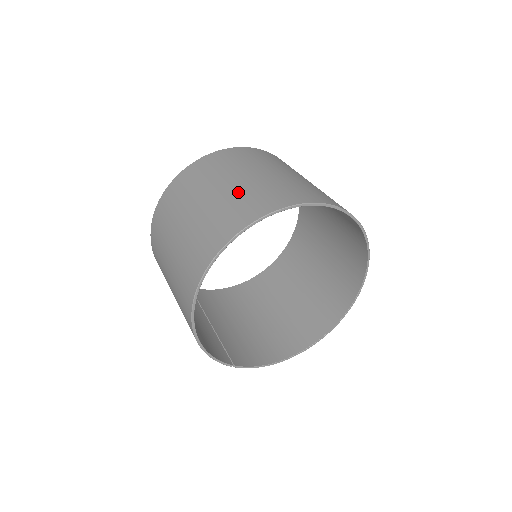
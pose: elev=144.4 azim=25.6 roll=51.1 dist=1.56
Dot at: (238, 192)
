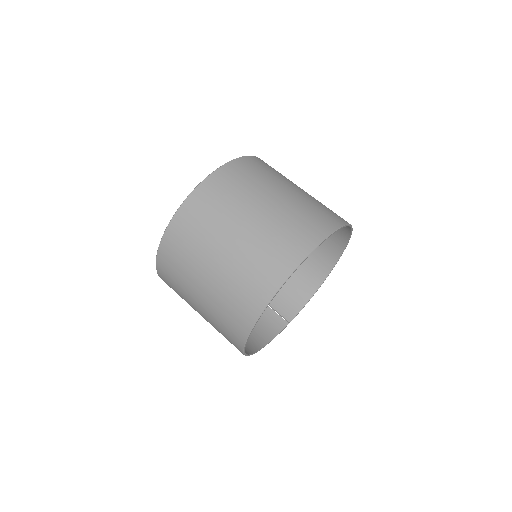
Dot at: (222, 288)
